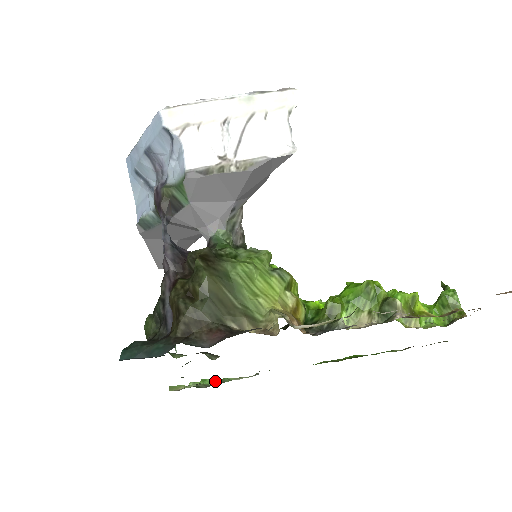
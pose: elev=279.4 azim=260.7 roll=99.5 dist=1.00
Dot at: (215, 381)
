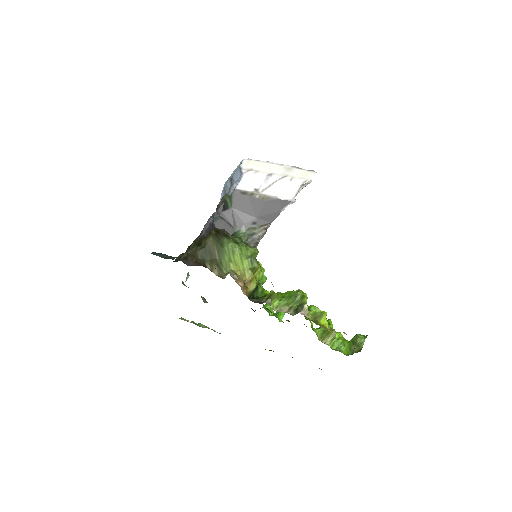
Dot at: (205, 327)
